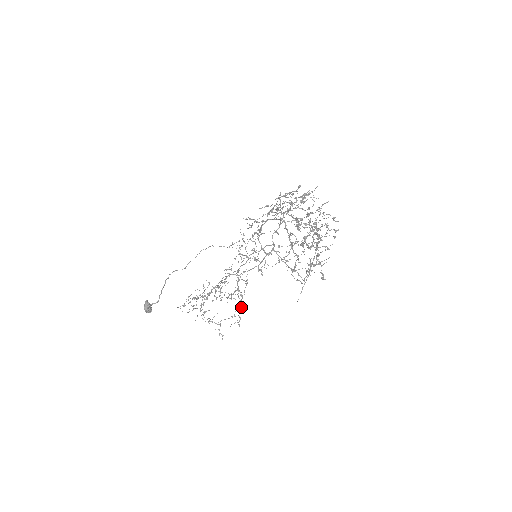
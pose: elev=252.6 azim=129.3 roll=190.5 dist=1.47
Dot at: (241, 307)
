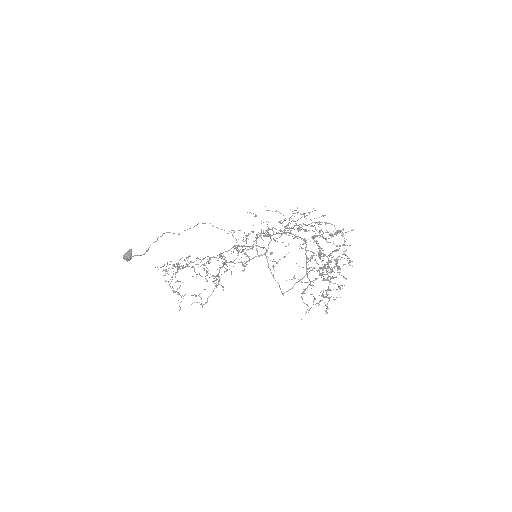
Dot at: occluded
